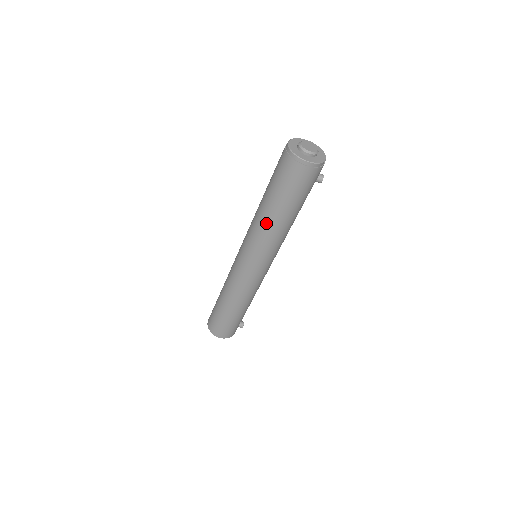
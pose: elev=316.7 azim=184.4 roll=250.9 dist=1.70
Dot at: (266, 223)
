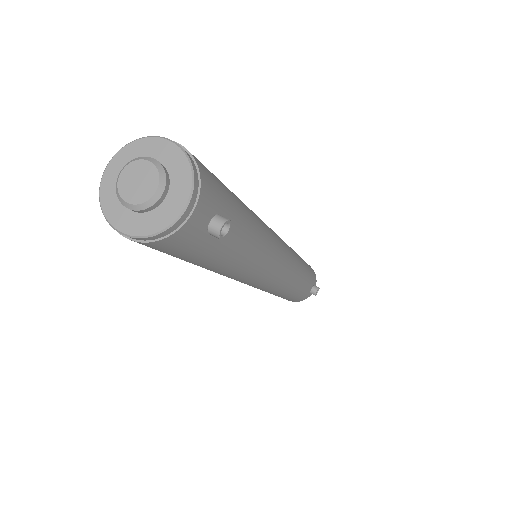
Dot at: occluded
